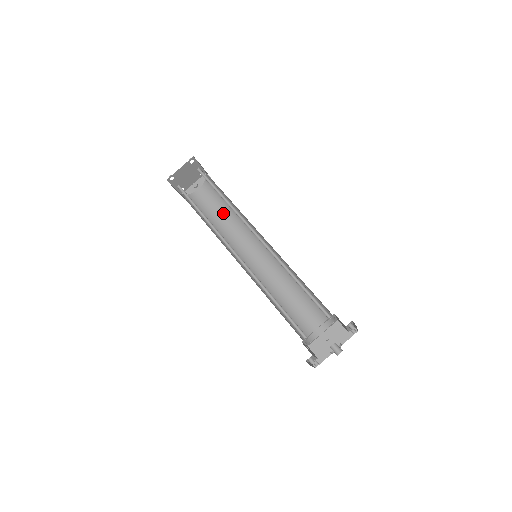
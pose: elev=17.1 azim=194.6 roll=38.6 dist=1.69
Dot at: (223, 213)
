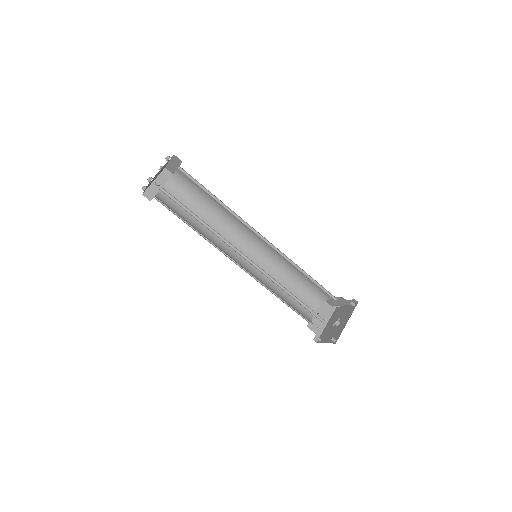
Dot at: (199, 213)
